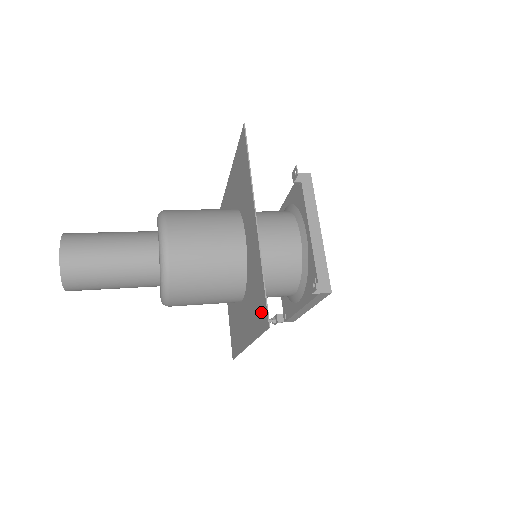
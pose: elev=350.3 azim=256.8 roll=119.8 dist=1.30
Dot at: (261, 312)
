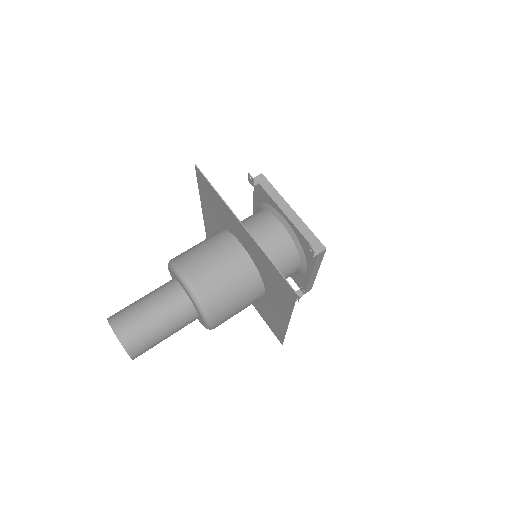
Dot at: (285, 289)
